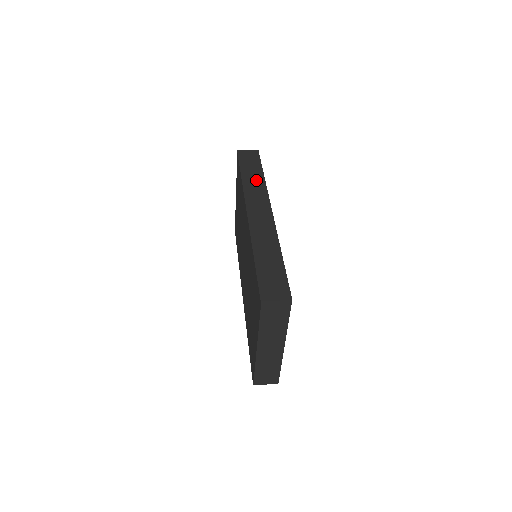
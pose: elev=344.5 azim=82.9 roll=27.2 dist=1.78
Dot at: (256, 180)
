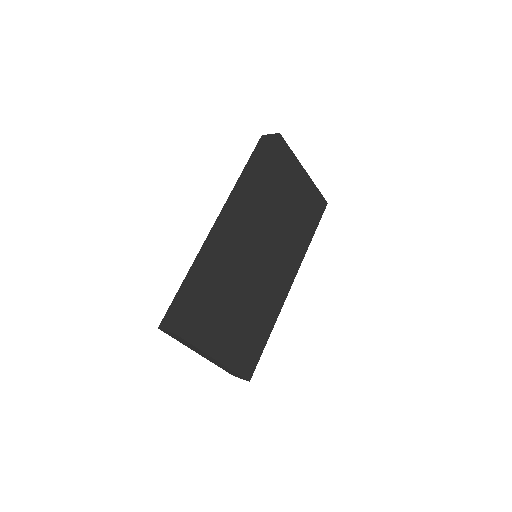
Dot at: (247, 181)
